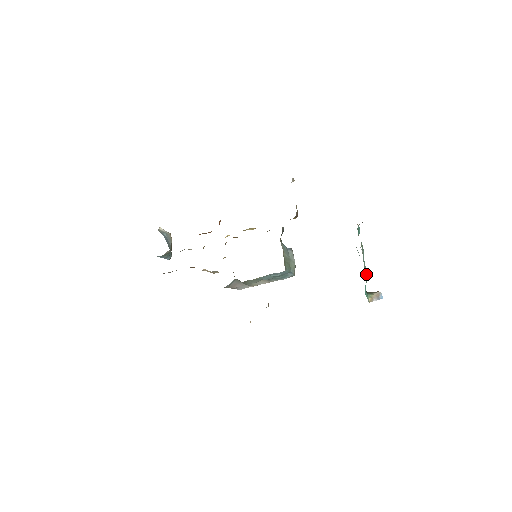
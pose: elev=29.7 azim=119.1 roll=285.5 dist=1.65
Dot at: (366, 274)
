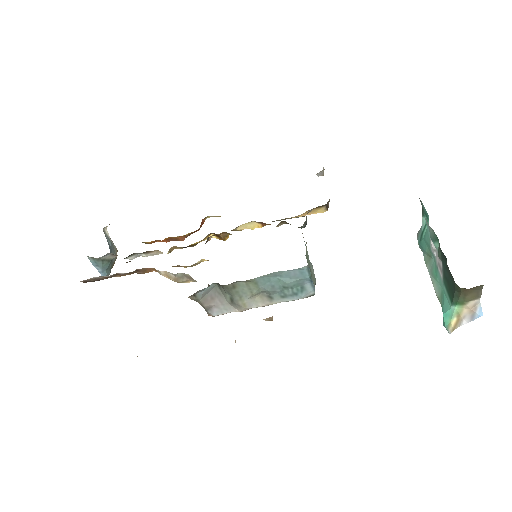
Dot at: (440, 290)
